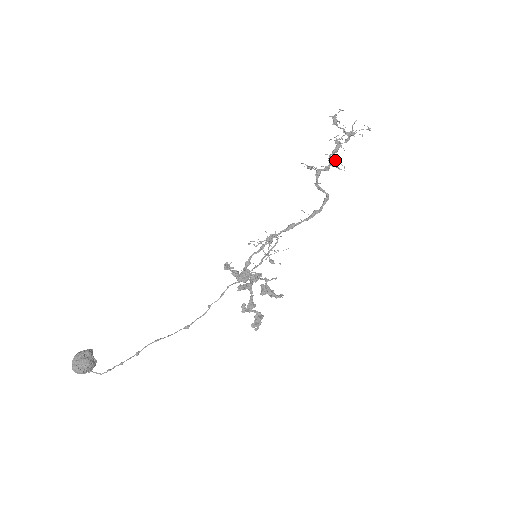
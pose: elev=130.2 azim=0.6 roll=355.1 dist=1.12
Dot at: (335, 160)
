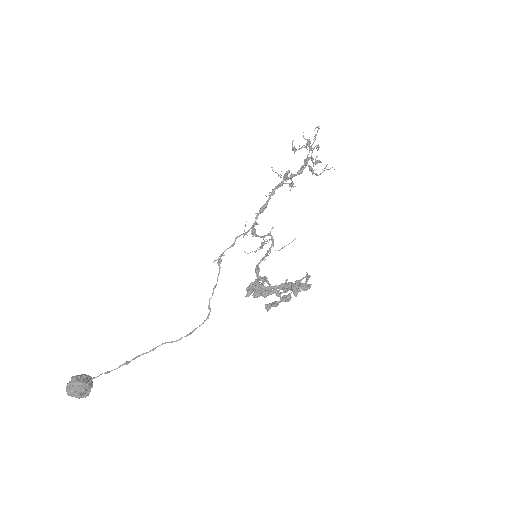
Dot at: occluded
